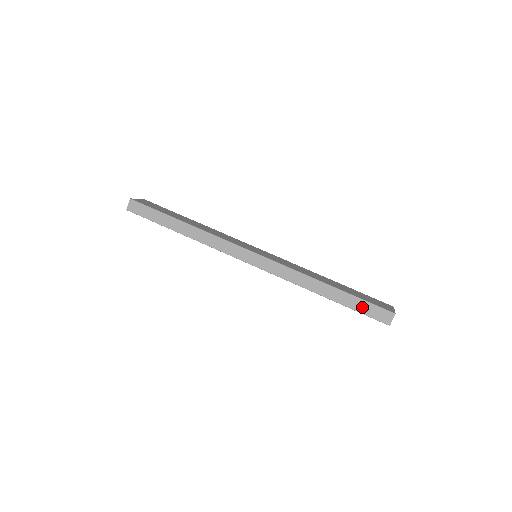
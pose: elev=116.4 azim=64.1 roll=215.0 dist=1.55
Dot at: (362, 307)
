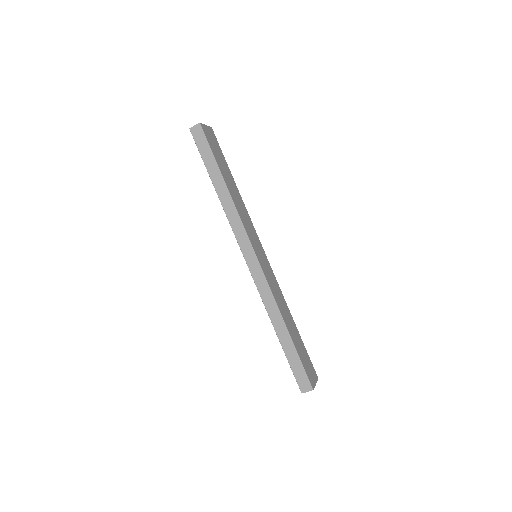
Dot at: (295, 365)
